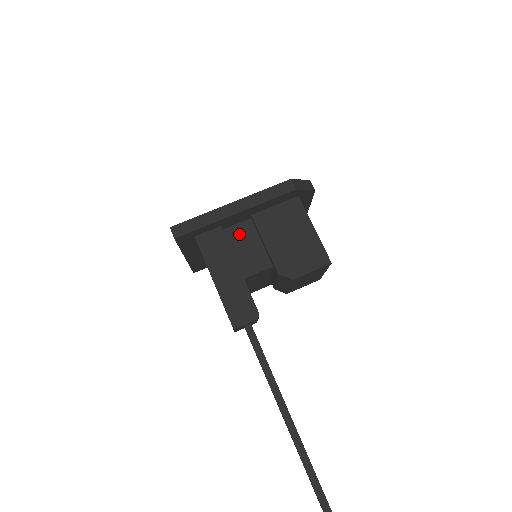
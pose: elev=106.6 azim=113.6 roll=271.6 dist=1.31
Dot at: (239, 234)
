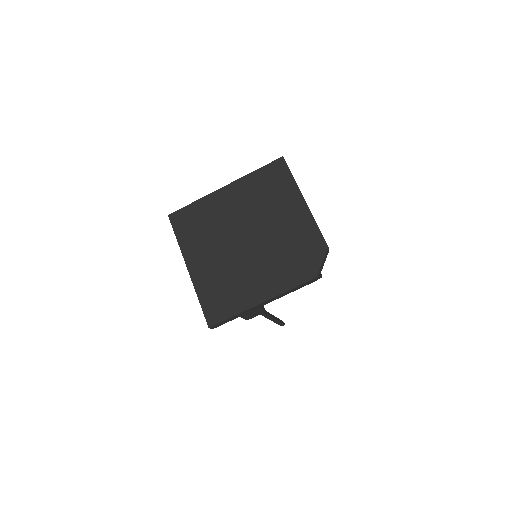
Dot at: occluded
